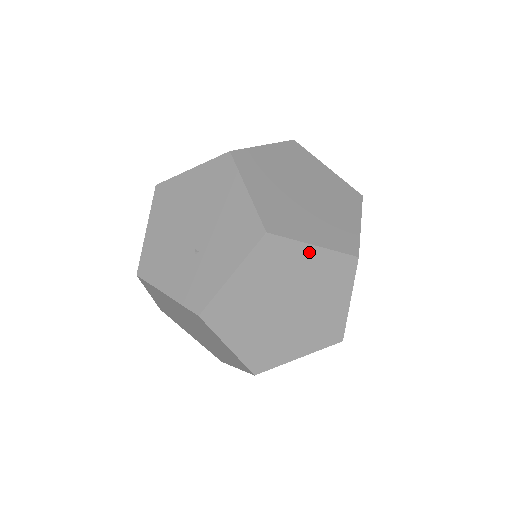
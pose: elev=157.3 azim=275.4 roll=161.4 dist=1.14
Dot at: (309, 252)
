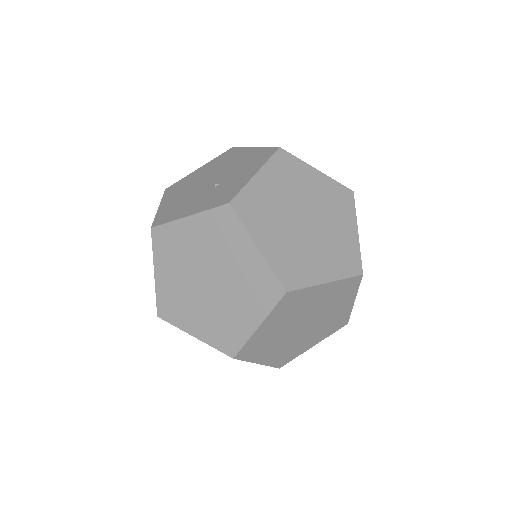
Dot at: (314, 174)
